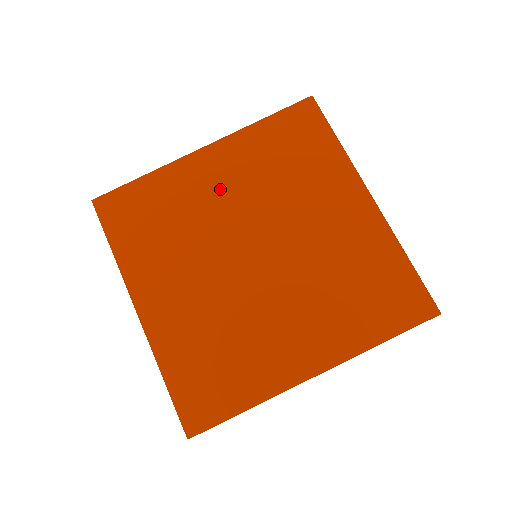
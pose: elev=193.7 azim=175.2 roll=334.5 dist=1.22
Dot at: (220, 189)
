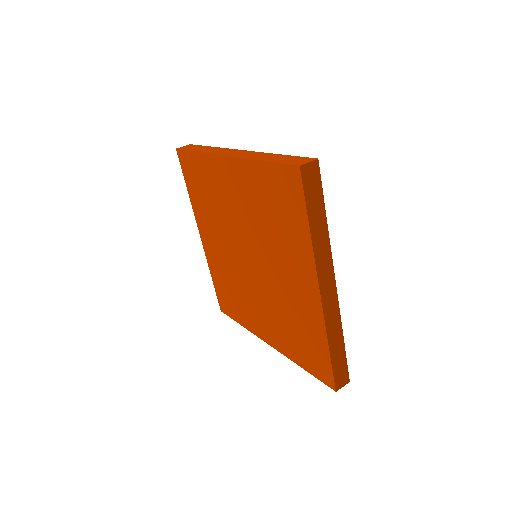
Dot at: (233, 199)
